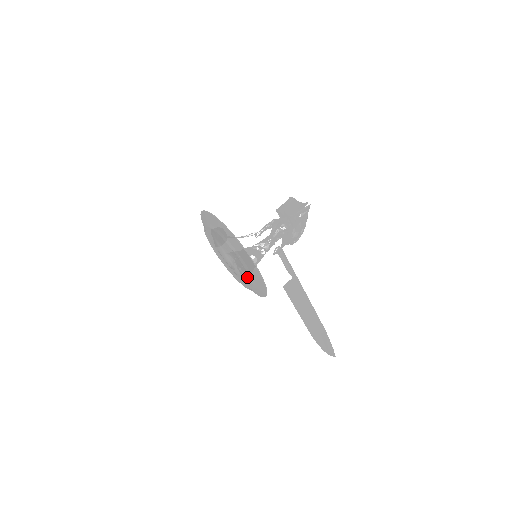
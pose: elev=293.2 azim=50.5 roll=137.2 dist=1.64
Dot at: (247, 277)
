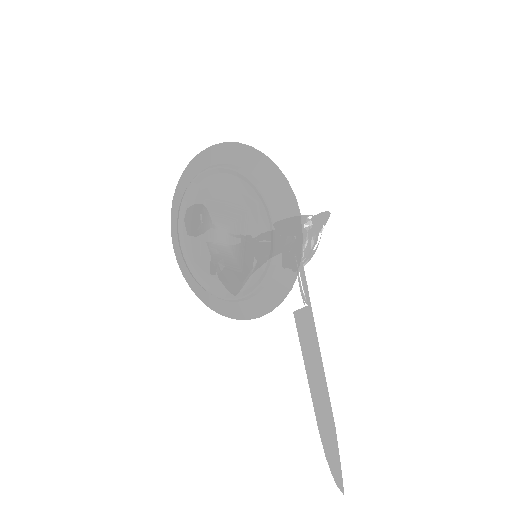
Dot at: (258, 258)
